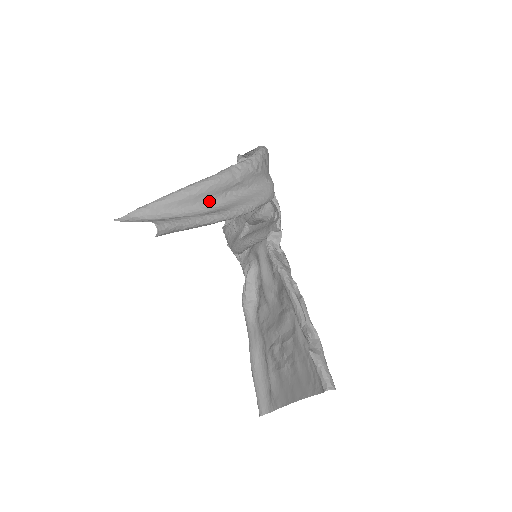
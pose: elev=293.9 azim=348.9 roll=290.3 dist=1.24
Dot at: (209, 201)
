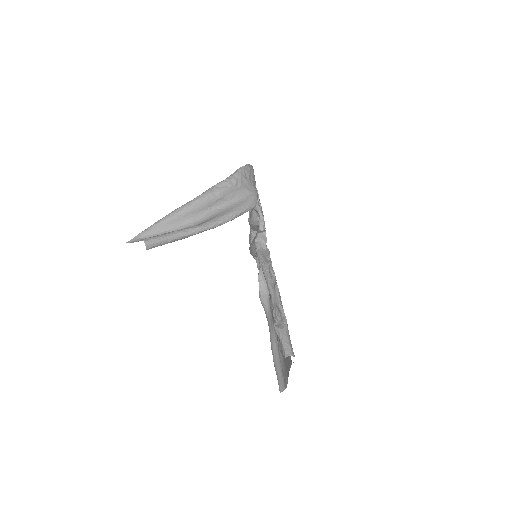
Dot at: (196, 217)
